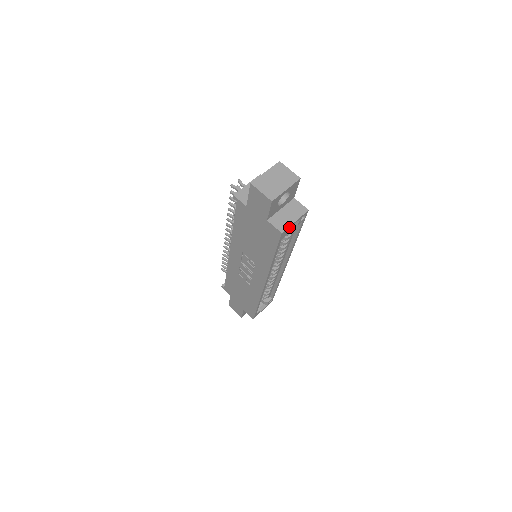
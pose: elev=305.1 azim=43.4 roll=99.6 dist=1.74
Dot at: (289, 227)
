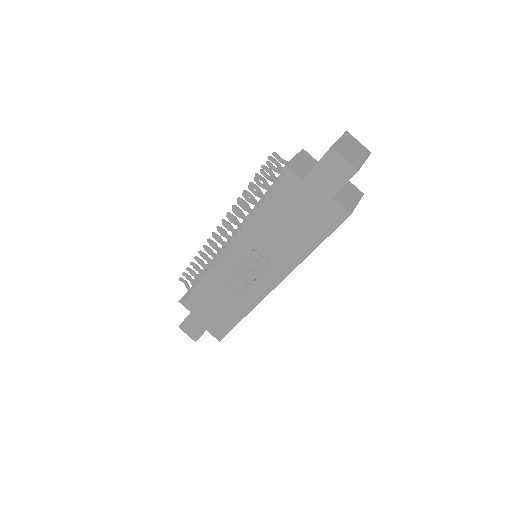
Dot at: (353, 209)
